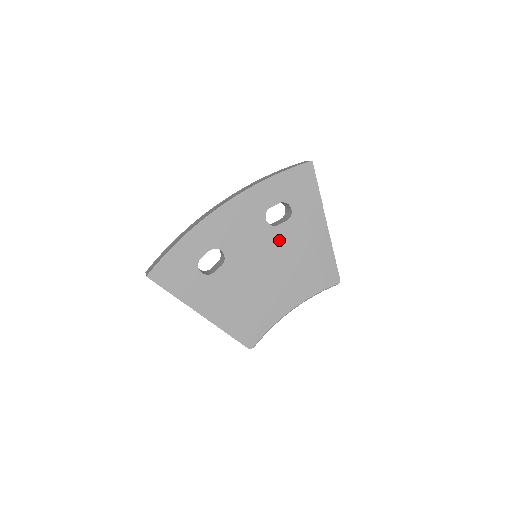
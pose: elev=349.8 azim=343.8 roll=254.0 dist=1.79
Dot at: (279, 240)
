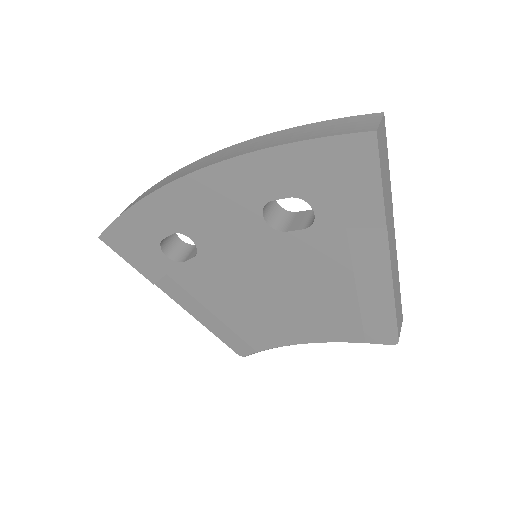
Dot at: (287, 253)
